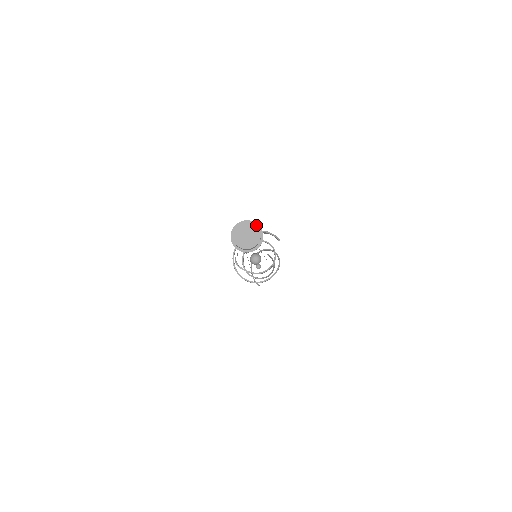
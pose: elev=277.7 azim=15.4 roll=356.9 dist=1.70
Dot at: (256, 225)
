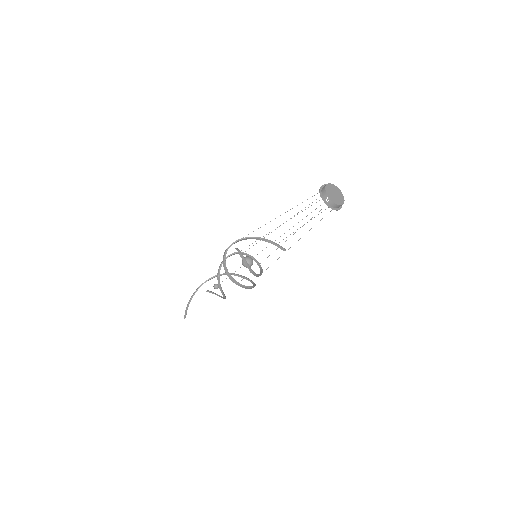
Dot at: occluded
